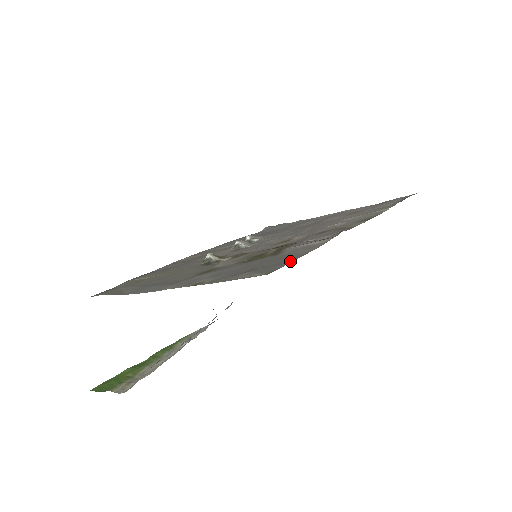
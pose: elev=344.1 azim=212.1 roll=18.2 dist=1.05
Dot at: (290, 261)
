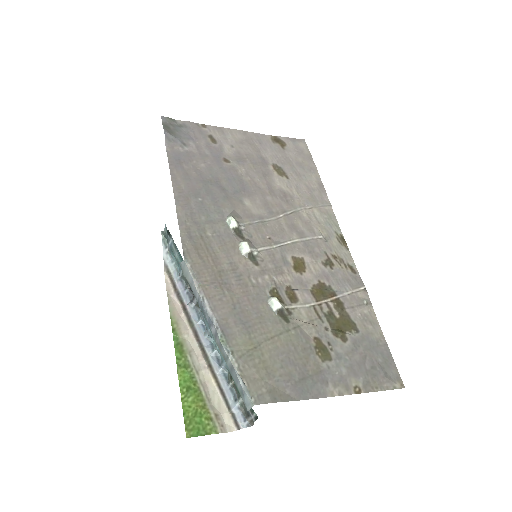
Dot at: (392, 359)
